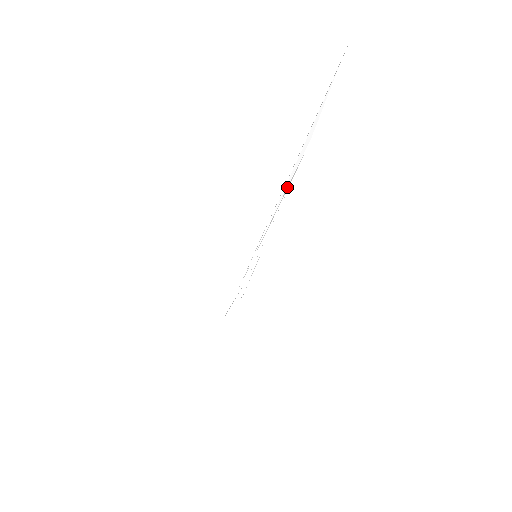
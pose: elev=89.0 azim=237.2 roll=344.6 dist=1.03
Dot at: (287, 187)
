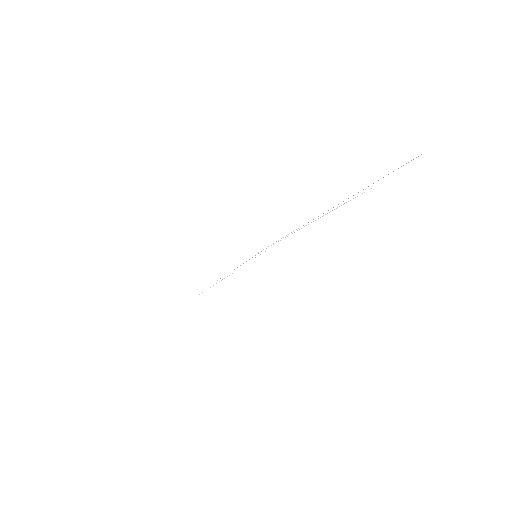
Dot at: (337, 207)
